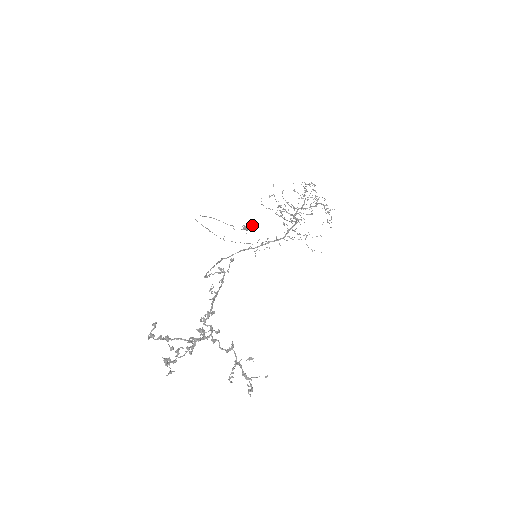
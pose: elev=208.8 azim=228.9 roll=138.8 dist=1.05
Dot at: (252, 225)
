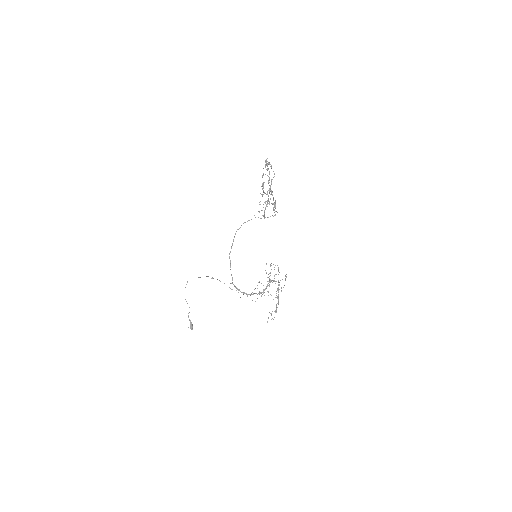
Dot at: occluded
